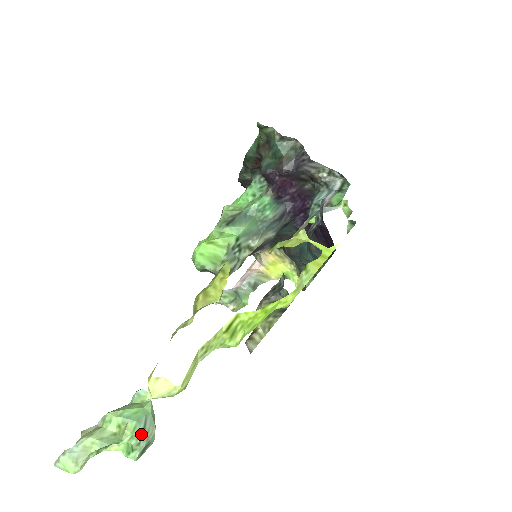
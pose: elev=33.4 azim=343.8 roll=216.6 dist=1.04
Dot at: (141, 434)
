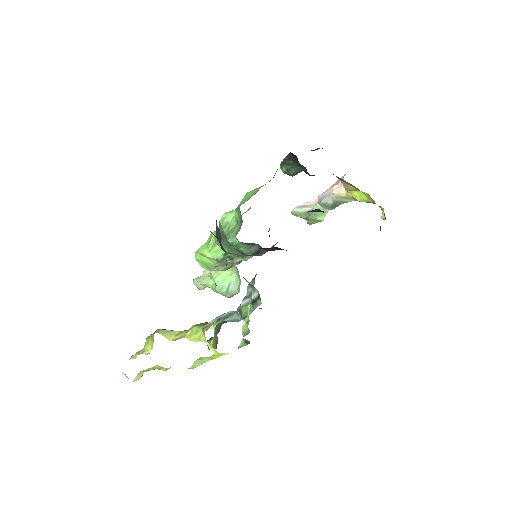
Dot at: (225, 292)
